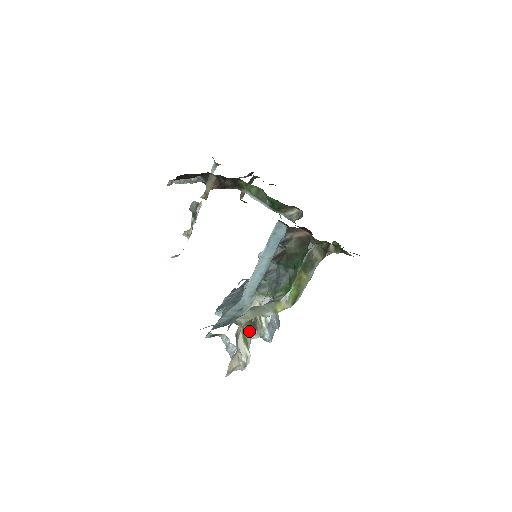
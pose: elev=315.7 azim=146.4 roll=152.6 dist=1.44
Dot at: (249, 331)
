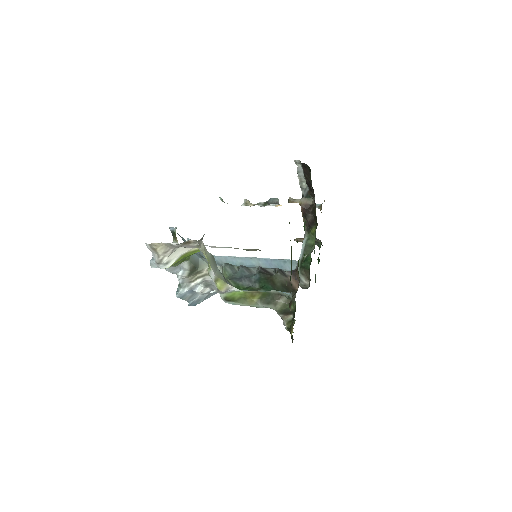
Dot at: (185, 268)
